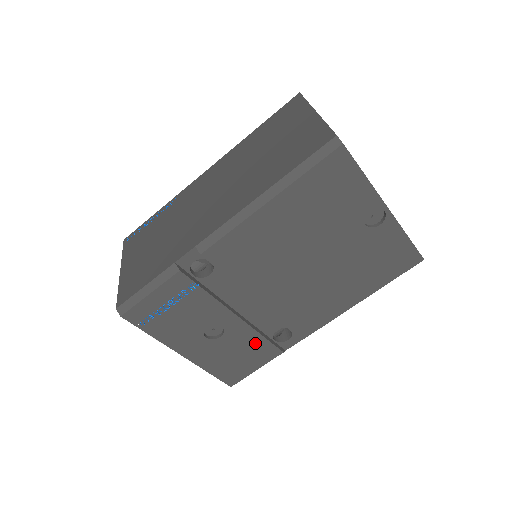
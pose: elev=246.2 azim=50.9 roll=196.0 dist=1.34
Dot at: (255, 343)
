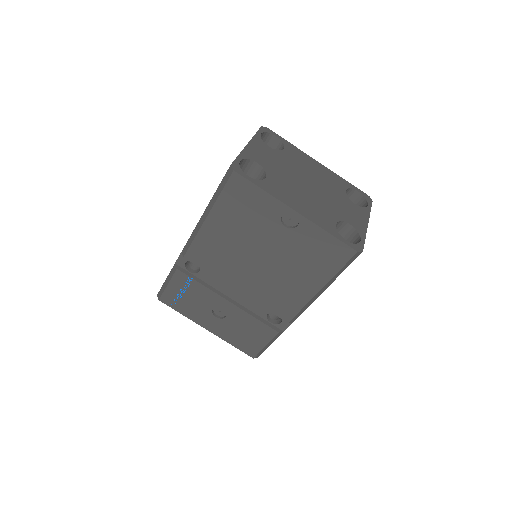
Dot at: (253, 323)
